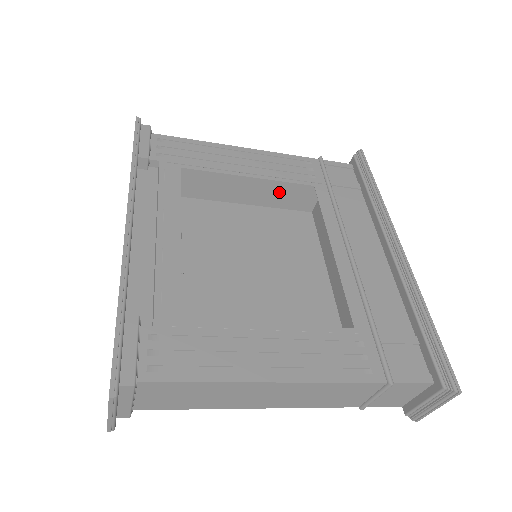
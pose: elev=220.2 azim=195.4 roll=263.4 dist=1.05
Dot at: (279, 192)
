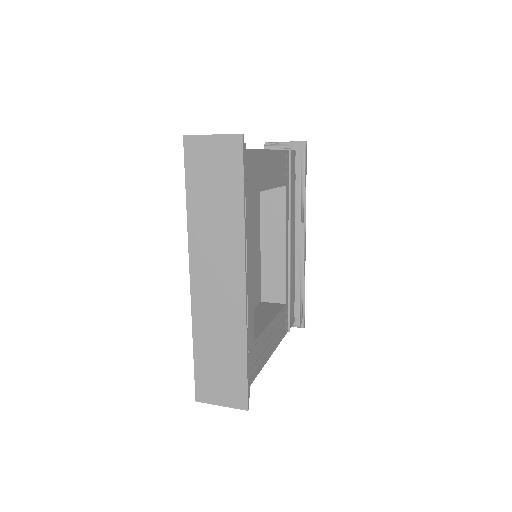
Dot at: occluded
